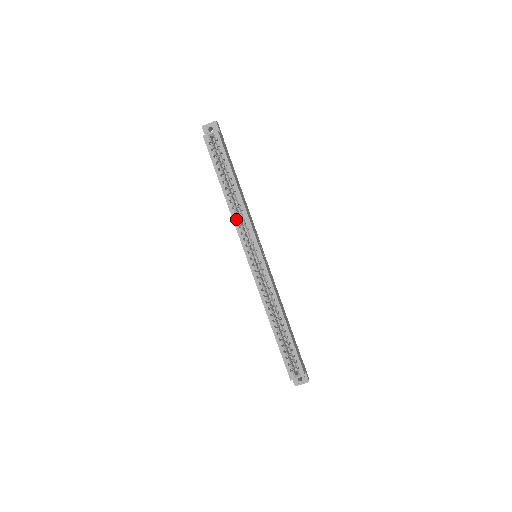
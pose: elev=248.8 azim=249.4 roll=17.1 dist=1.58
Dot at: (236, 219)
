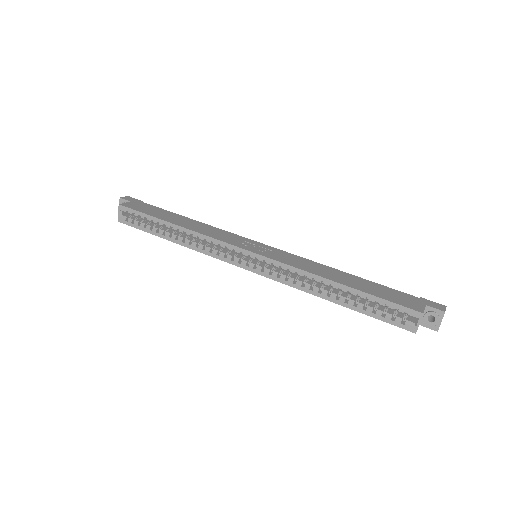
Dot at: (202, 249)
